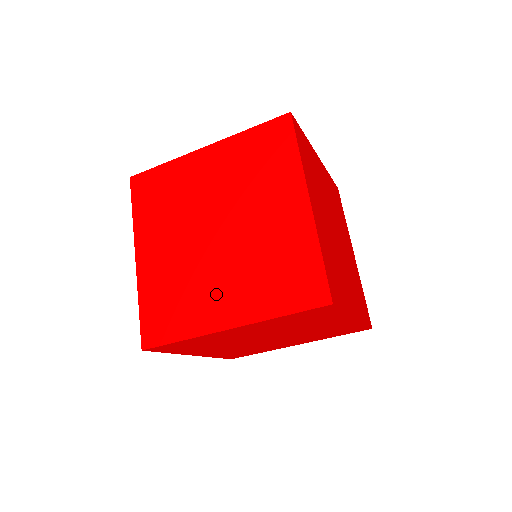
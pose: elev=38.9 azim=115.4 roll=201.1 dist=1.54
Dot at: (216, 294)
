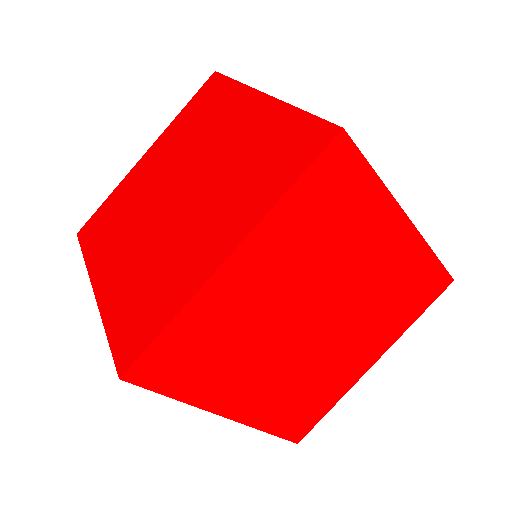
Dot at: (197, 241)
